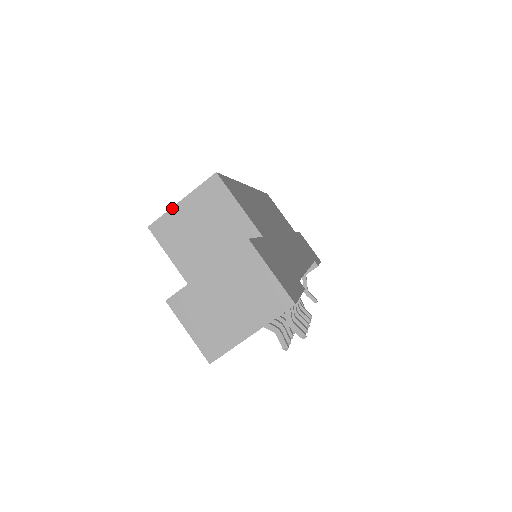
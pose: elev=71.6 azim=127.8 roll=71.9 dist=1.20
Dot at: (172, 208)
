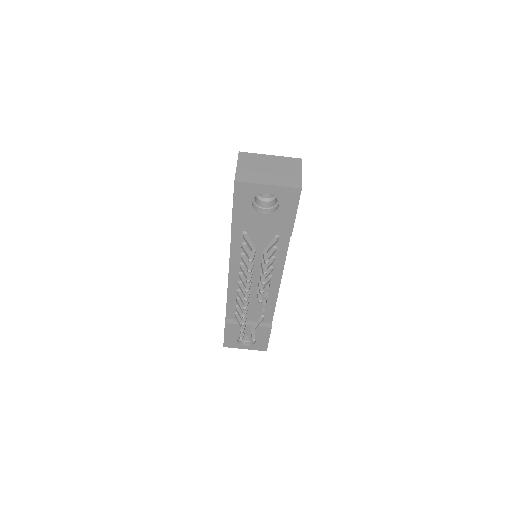
Dot at: occluded
